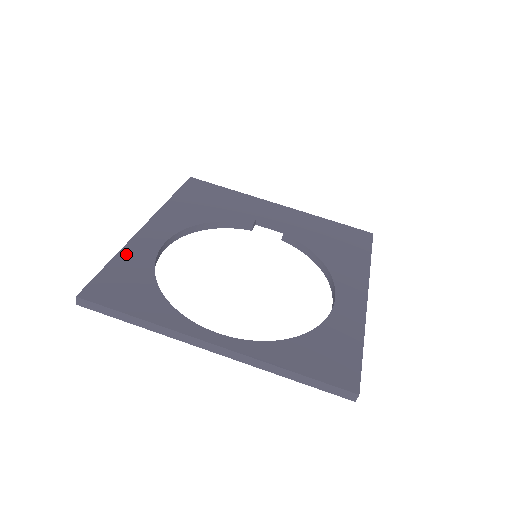
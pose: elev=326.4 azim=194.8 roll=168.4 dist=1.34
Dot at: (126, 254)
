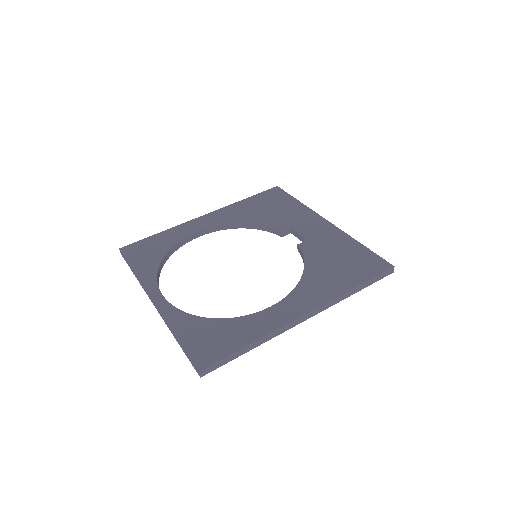
Dot at: (170, 232)
